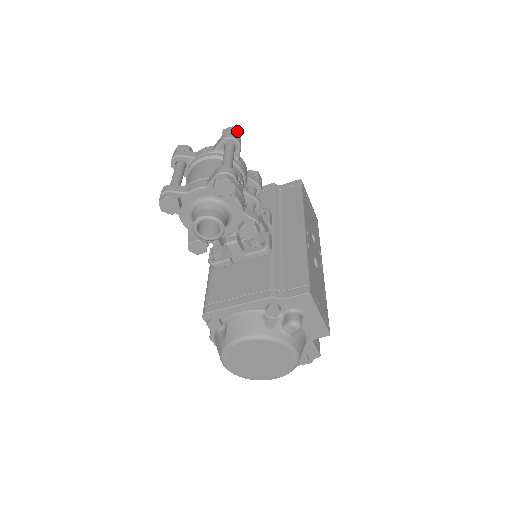
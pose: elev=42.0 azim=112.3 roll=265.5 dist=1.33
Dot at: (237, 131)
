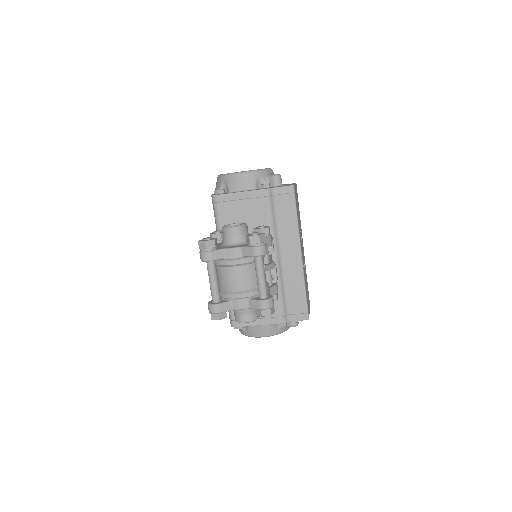
Dot at: (263, 237)
